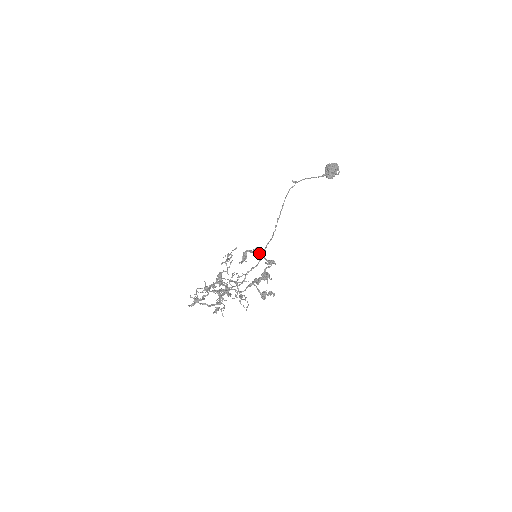
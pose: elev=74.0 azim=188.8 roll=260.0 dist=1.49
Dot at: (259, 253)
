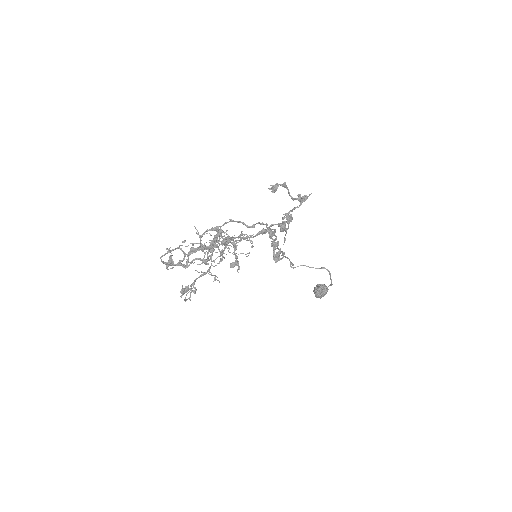
Dot at: occluded
